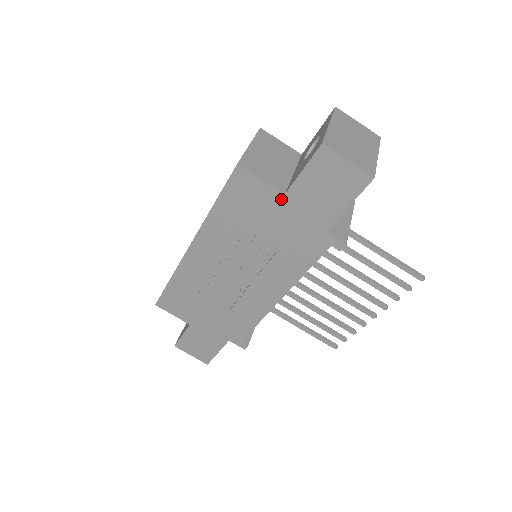
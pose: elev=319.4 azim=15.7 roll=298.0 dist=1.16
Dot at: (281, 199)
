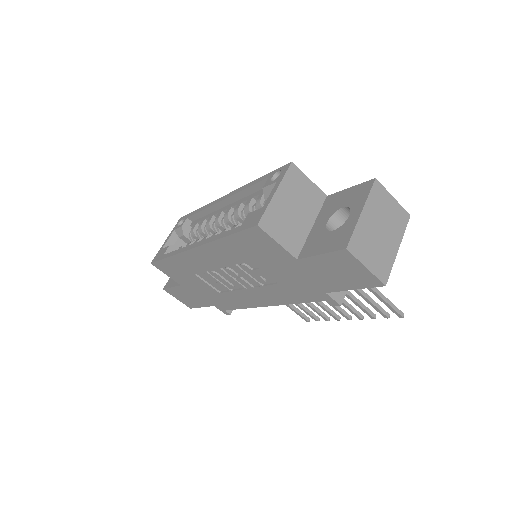
Dot at: (292, 260)
